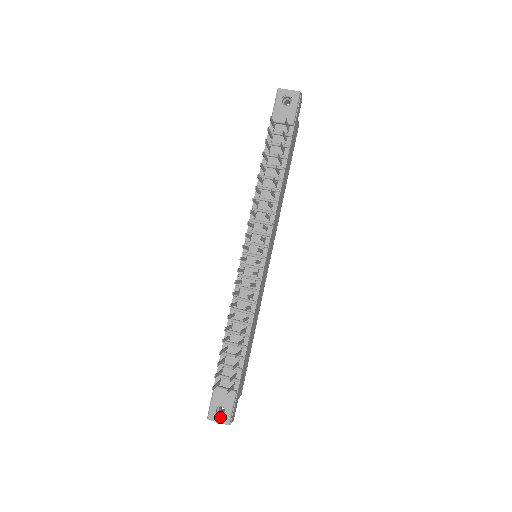
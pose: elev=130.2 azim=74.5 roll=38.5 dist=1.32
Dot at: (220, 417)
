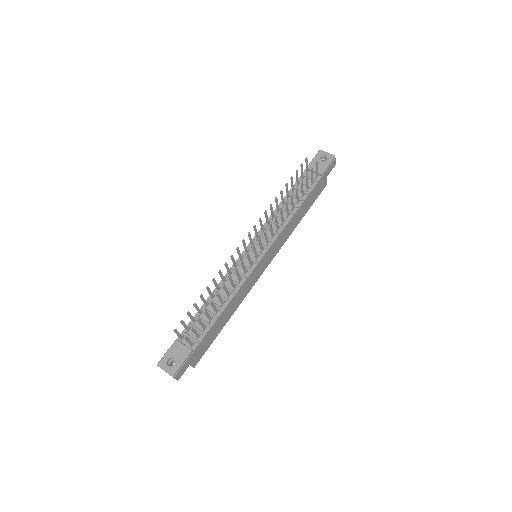
Dot at: (168, 367)
